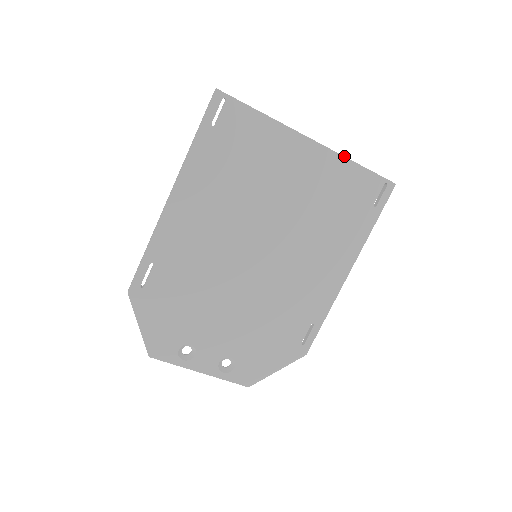
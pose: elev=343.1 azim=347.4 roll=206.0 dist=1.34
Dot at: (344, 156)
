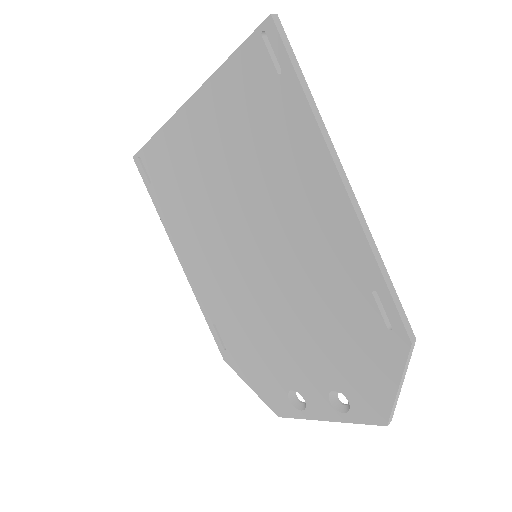
Dot at: (211, 76)
